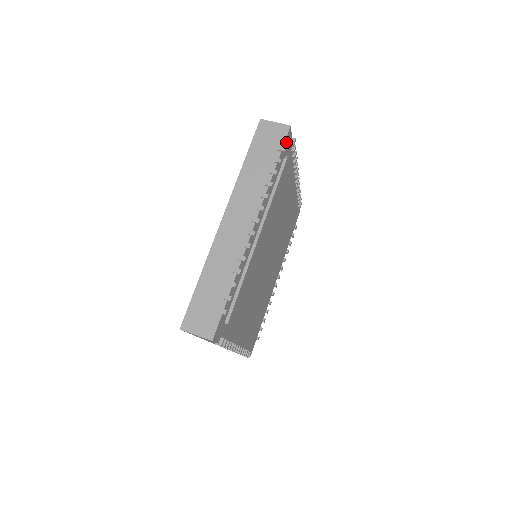
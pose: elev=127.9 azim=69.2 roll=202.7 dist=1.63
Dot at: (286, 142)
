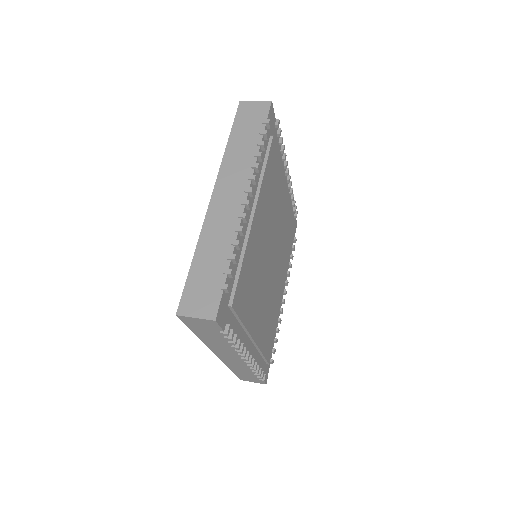
Dot at: (270, 118)
